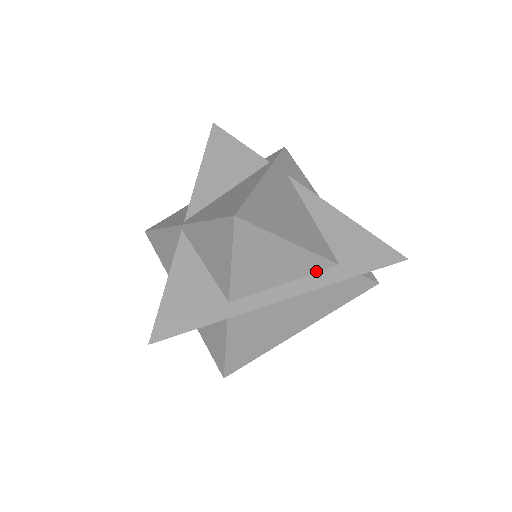
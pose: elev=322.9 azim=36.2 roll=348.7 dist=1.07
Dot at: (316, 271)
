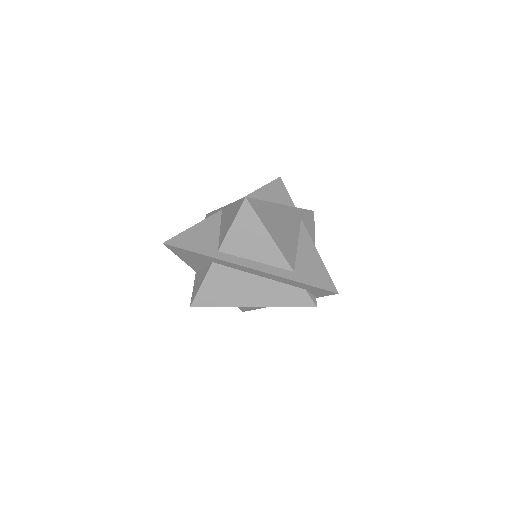
Dot at: (278, 266)
